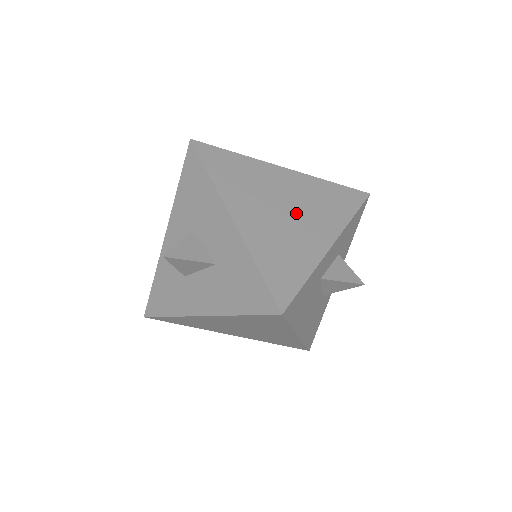
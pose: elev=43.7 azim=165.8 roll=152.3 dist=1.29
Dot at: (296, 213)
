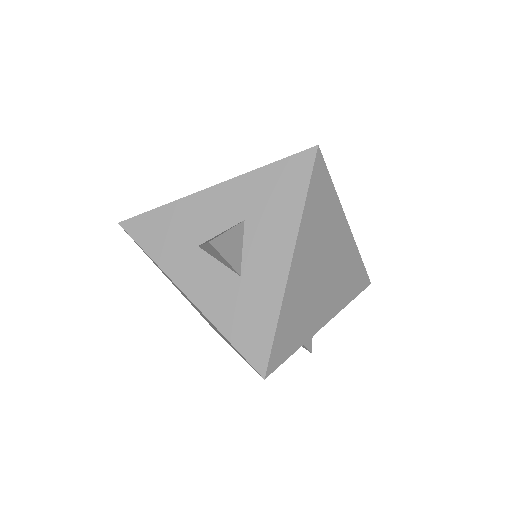
Dot at: (327, 280)
